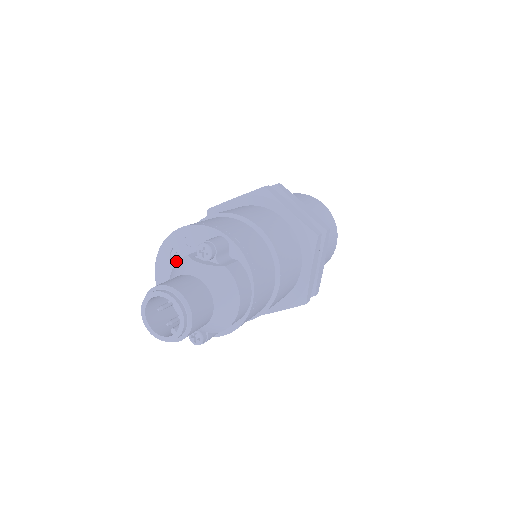
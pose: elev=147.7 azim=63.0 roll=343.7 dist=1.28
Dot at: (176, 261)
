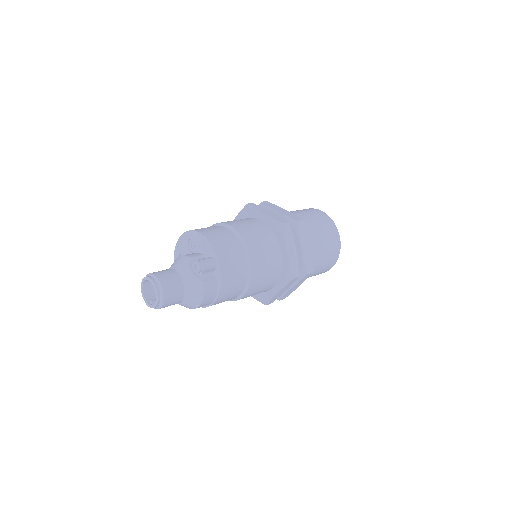
Dot at: (190, 246)
